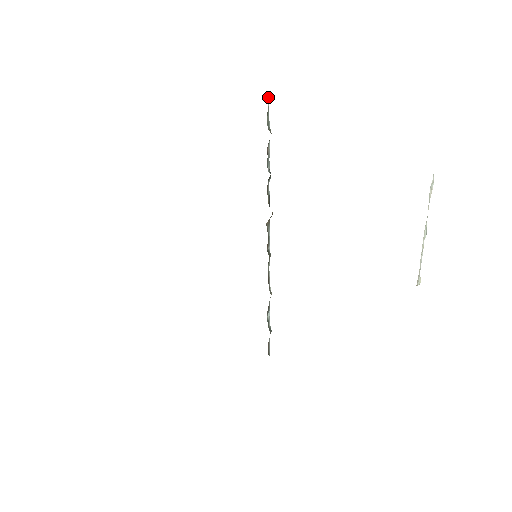
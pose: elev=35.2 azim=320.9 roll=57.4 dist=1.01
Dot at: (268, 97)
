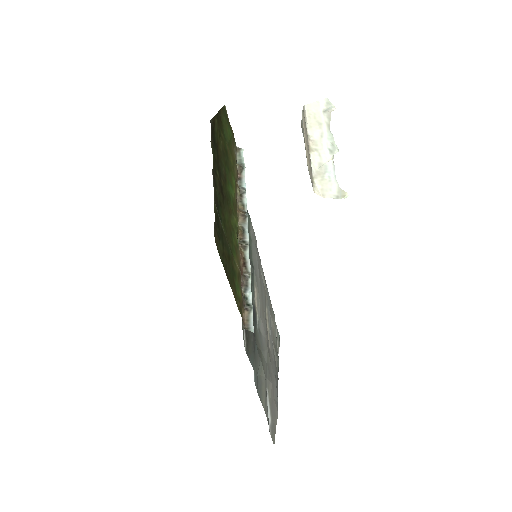
Dot at: (240, 148)
